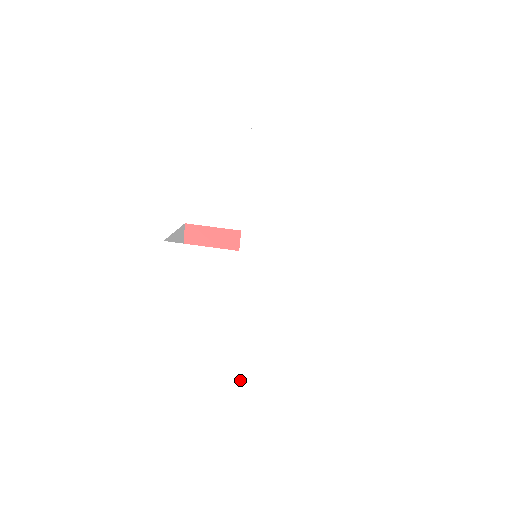
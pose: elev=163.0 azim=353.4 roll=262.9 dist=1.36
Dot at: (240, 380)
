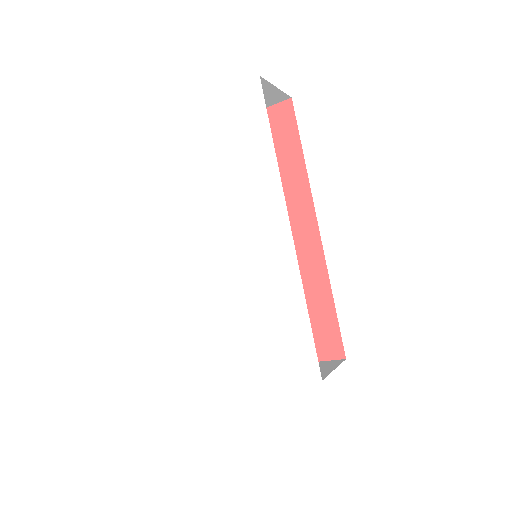
Dot at: (264, 382)
